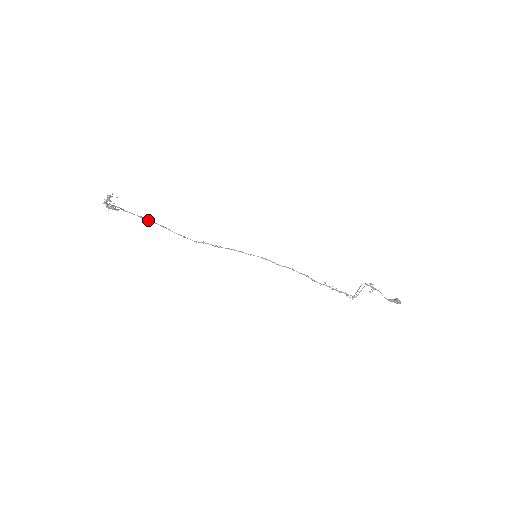
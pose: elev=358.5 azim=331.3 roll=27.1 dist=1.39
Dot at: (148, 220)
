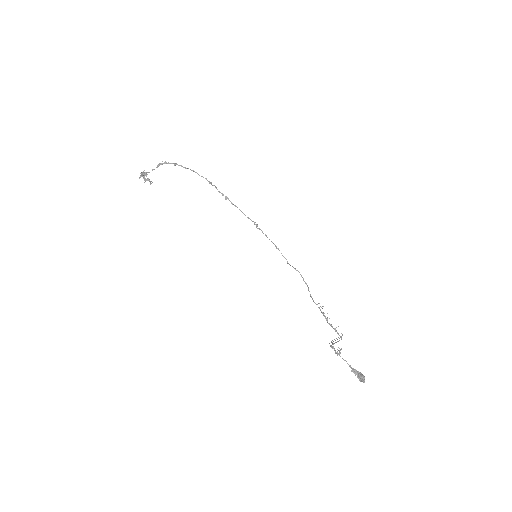
Dot at: occluded
